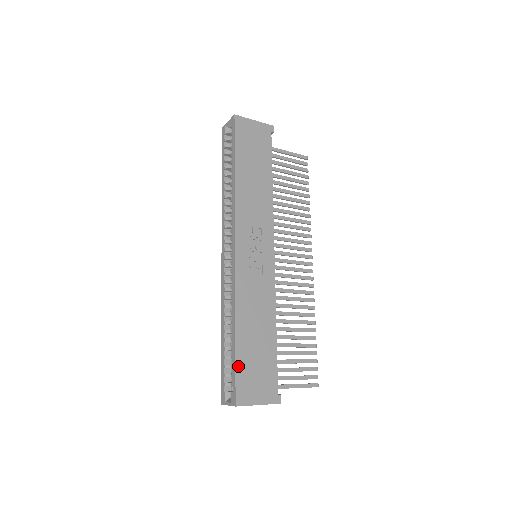
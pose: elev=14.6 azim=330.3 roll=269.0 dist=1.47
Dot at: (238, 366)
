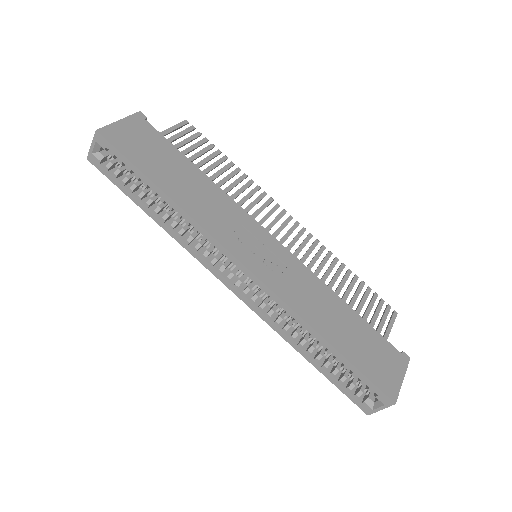
Dot at: (361, 369)
